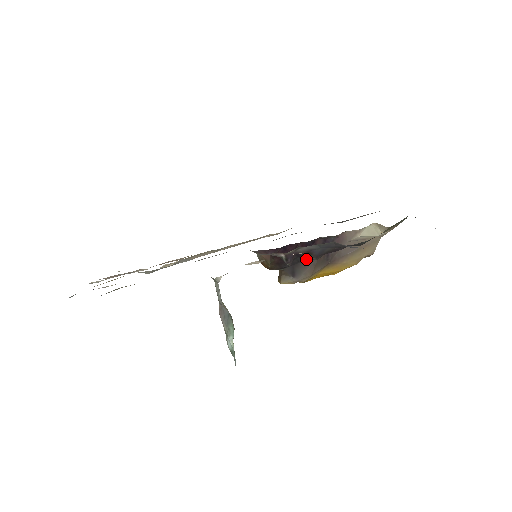
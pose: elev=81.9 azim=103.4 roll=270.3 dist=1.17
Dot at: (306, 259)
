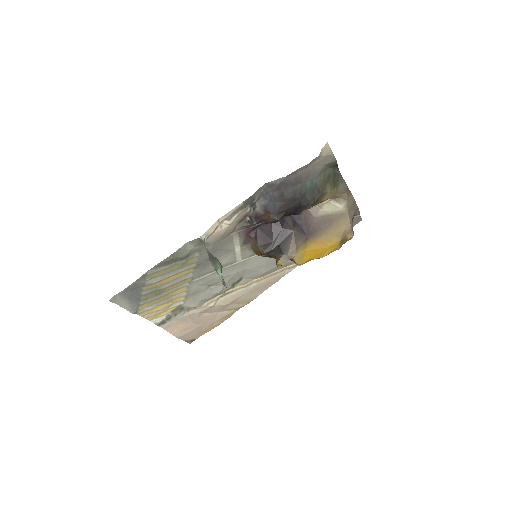
Dot at: (285, 236)
